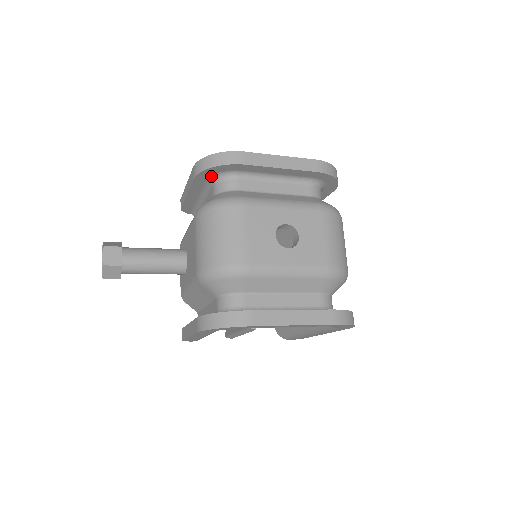
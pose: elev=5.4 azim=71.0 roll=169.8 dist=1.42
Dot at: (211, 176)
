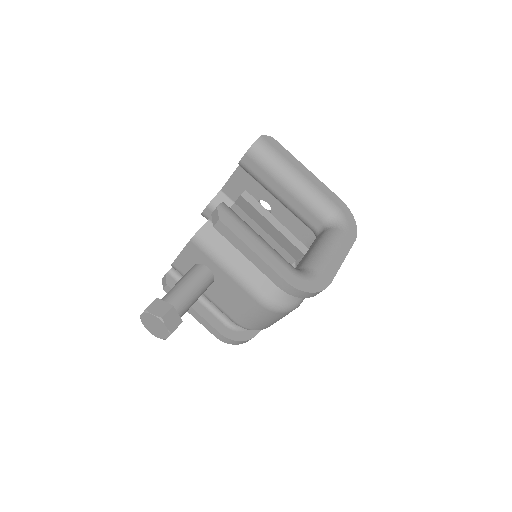
Dot at: occluded
